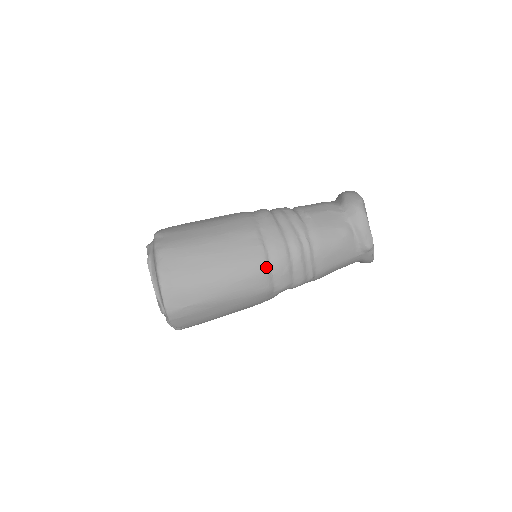
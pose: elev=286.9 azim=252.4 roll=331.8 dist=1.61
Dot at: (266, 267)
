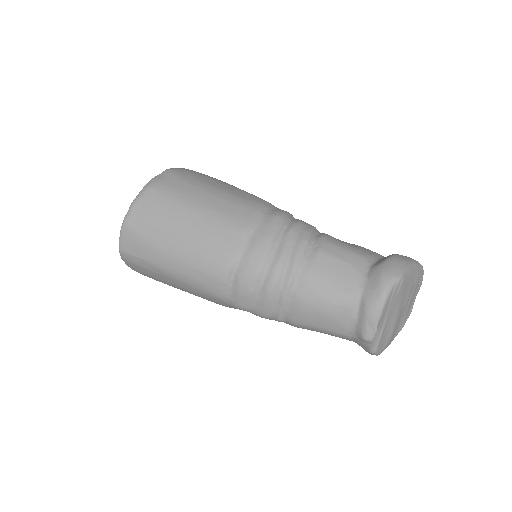
Dot at: (227, 274)
